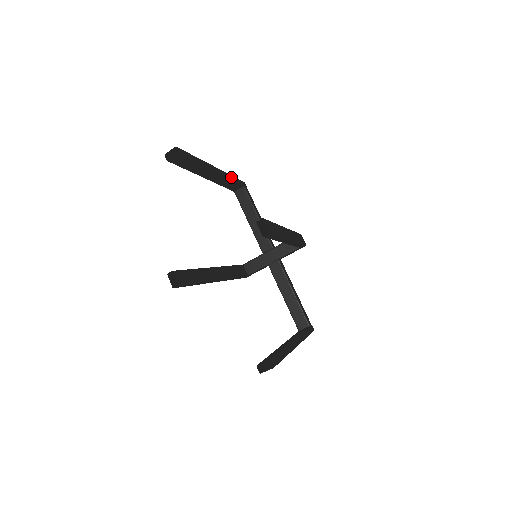
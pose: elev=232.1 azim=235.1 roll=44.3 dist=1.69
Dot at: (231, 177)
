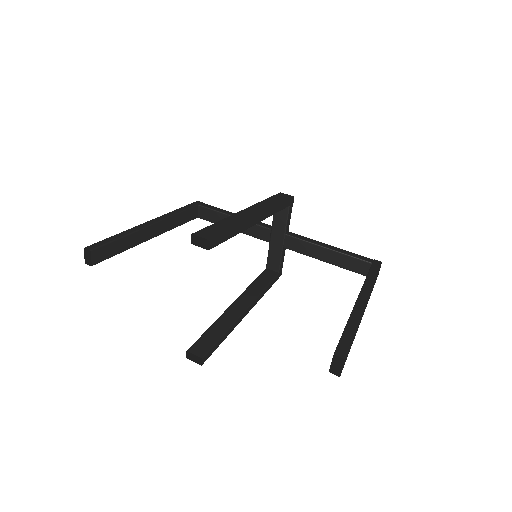
Dot at: (175, 212)
